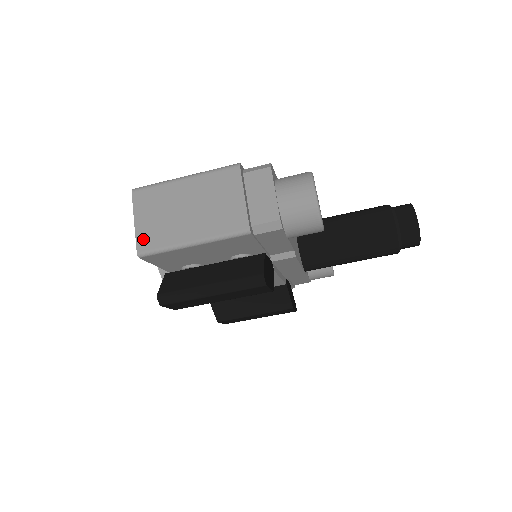
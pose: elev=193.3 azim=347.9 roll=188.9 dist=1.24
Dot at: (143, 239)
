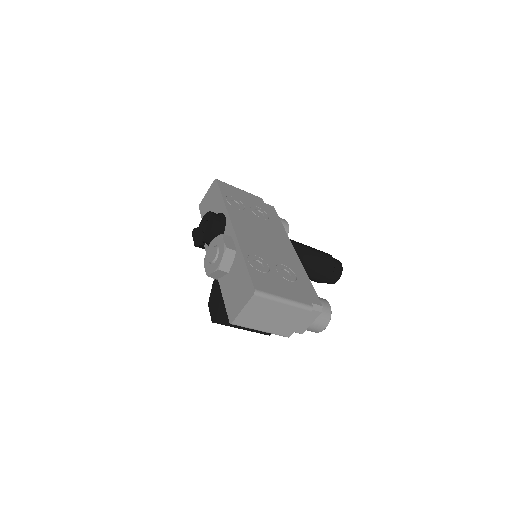
Dot at: (240, 319)
